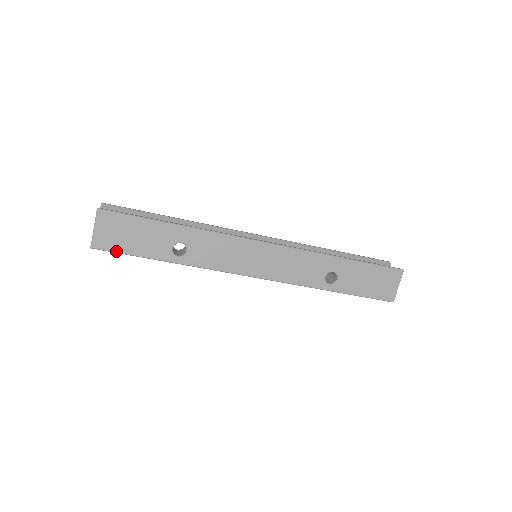
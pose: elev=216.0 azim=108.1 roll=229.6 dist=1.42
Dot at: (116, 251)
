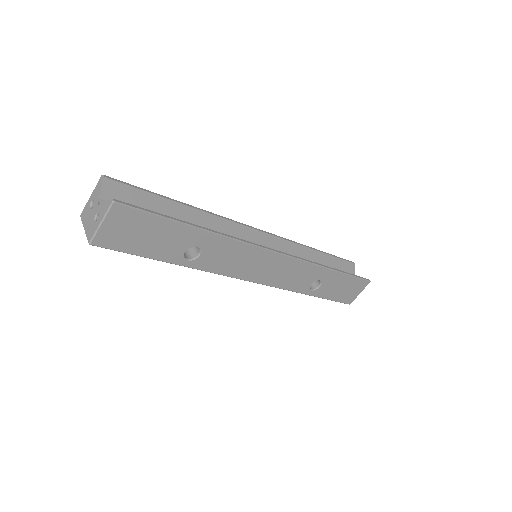
Dot at: (120, 250)
